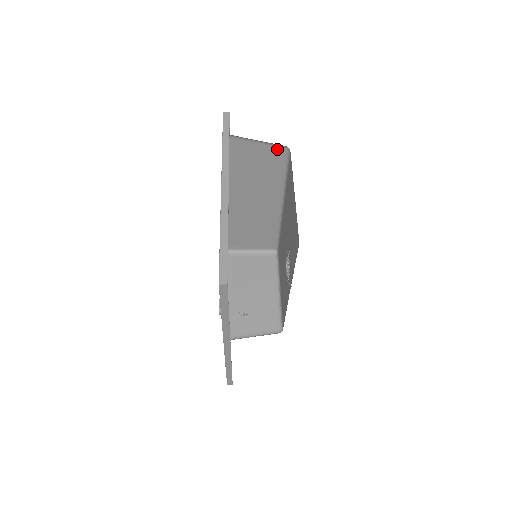
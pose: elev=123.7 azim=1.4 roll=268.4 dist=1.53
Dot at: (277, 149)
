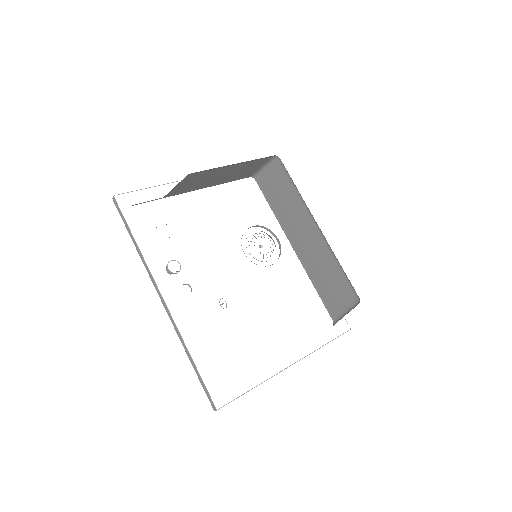
Dot at: (278, 165)
